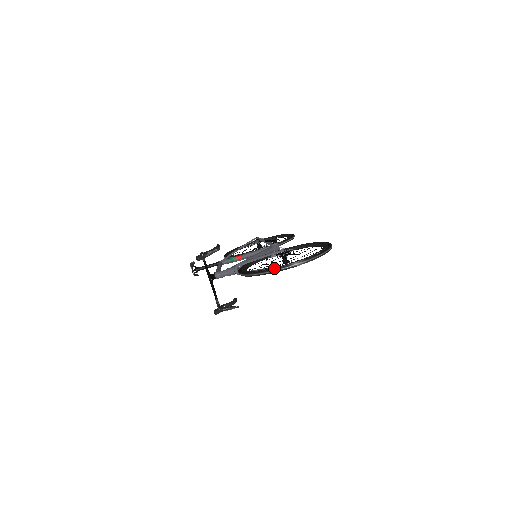
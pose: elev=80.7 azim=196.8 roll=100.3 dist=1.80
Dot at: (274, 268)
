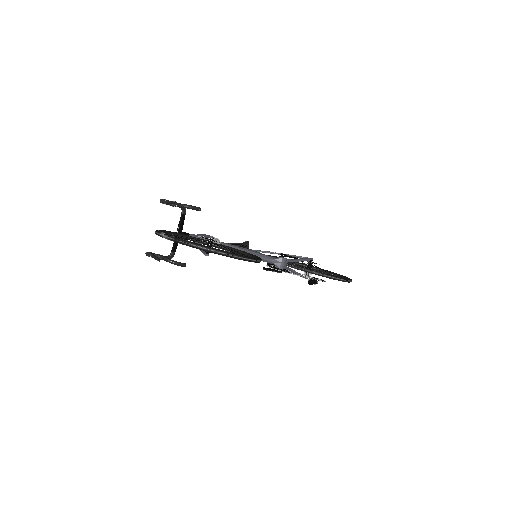
Dot at: (158, 230)
